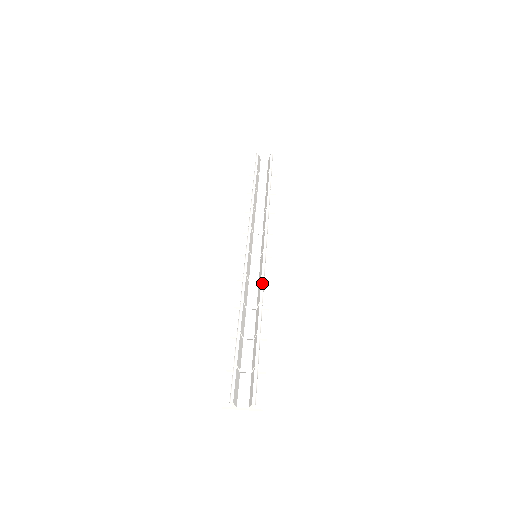
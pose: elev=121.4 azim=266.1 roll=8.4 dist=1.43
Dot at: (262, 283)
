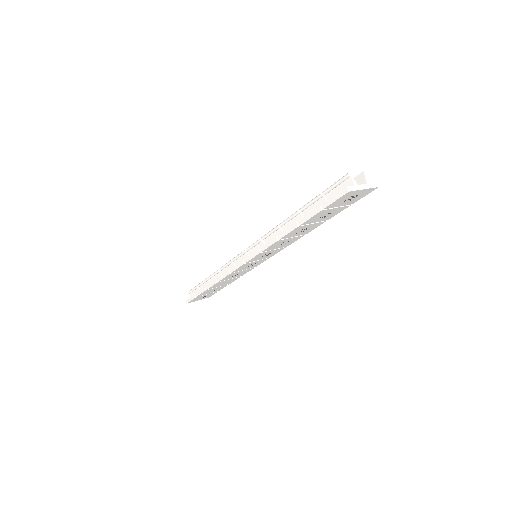
Dot at: occluded
